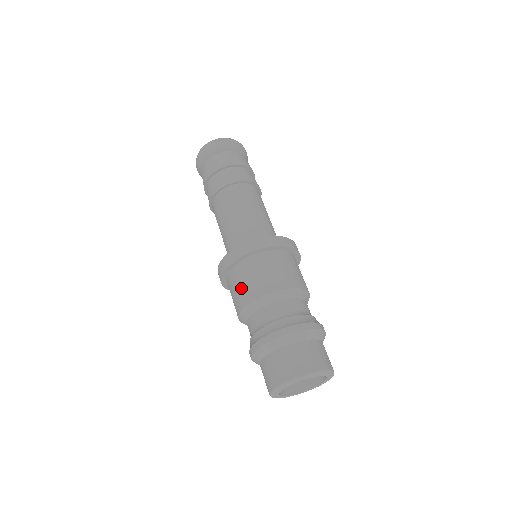
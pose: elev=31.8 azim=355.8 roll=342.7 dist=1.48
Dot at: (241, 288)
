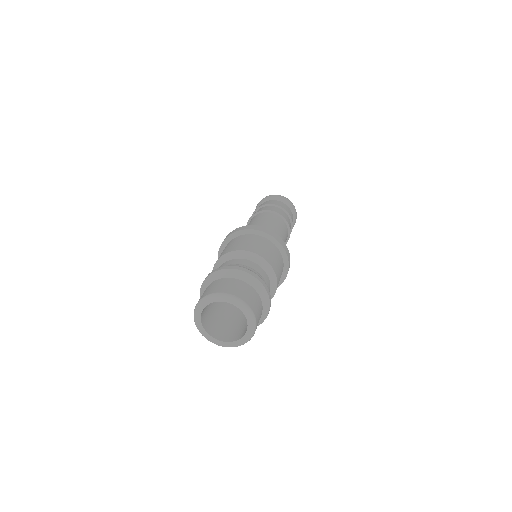
Dot at: occluded
